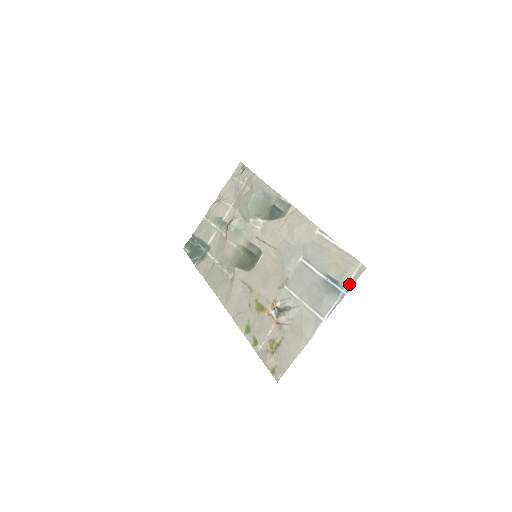
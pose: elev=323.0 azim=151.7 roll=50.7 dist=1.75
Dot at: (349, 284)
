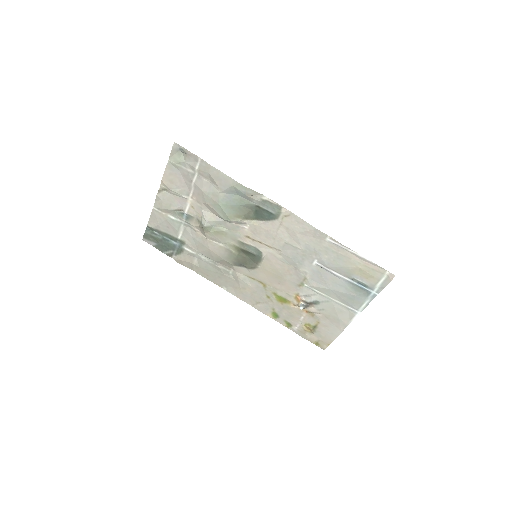
Dot at: (379, 287)
